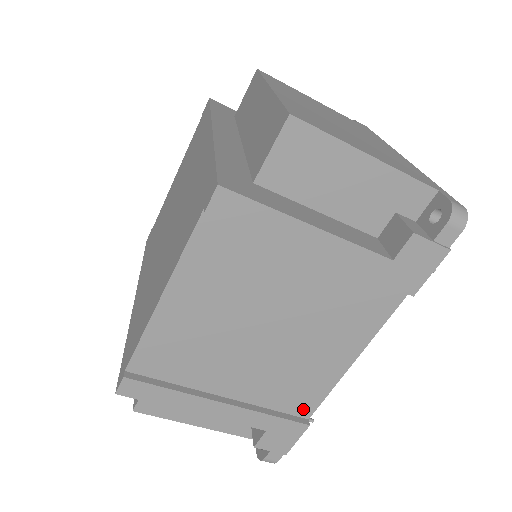
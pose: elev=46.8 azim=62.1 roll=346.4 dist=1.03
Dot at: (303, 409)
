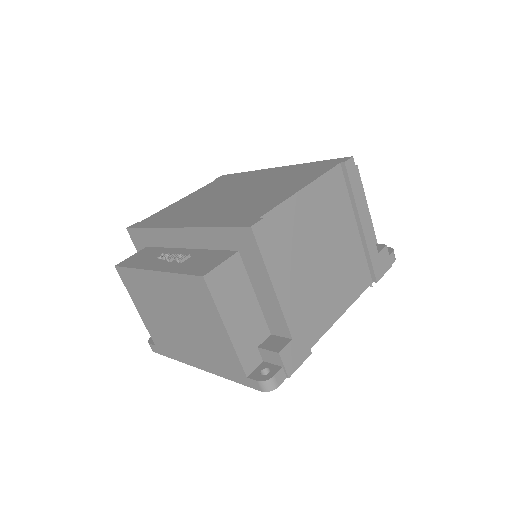
Dot at: (310, 338)
